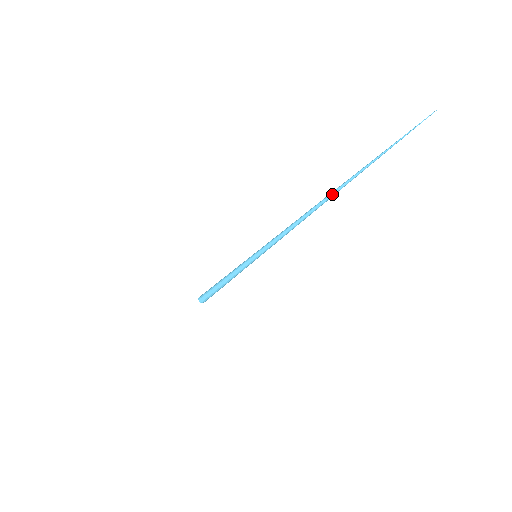
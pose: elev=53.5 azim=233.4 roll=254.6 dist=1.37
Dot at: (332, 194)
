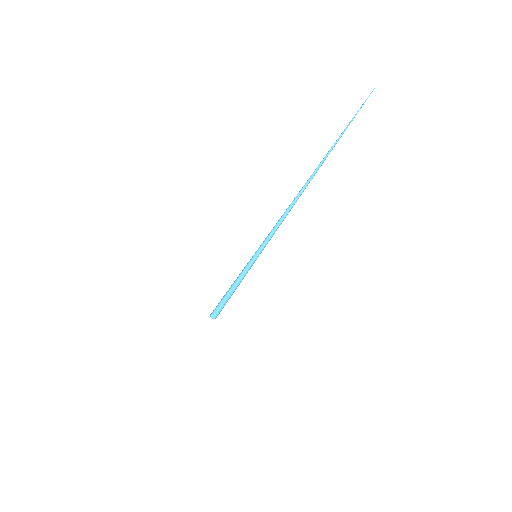
Dot at: (310, 178)
